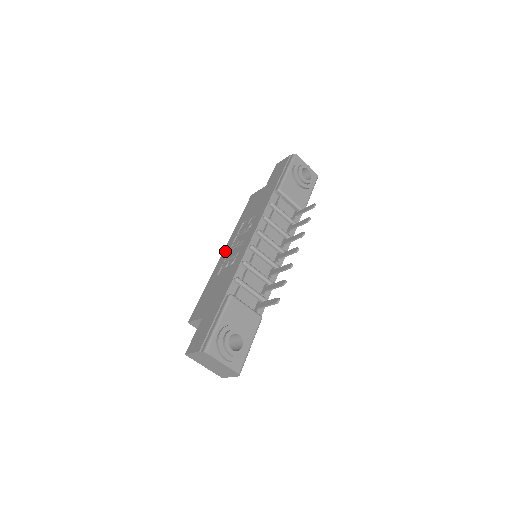
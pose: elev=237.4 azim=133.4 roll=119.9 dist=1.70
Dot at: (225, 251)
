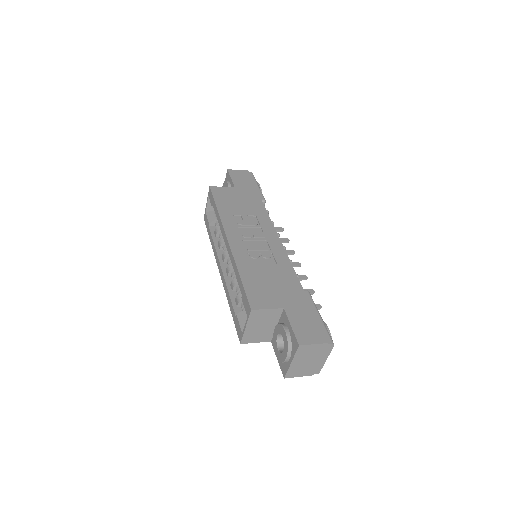
Dot at: (234, 239)
